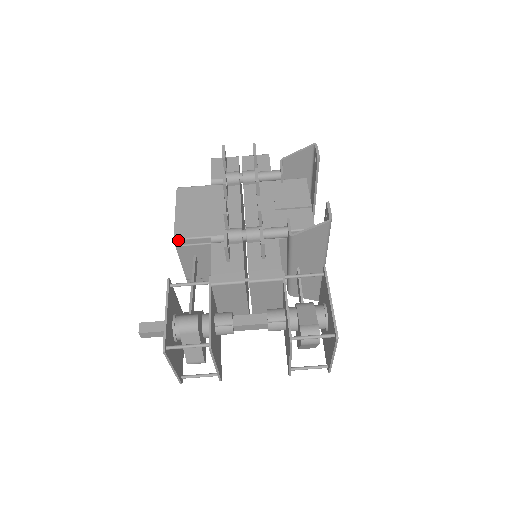
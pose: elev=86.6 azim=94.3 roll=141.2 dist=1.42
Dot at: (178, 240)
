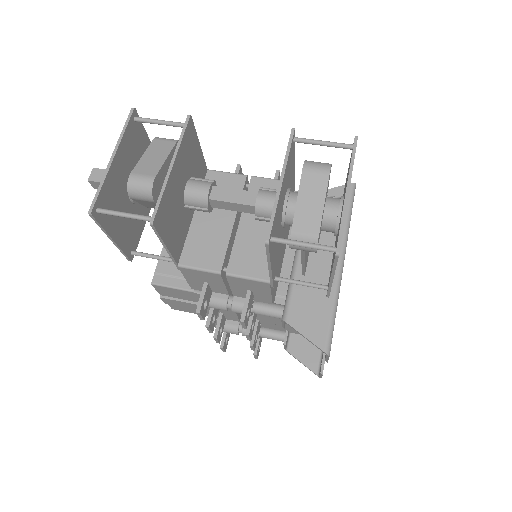
Dot at: occluded
